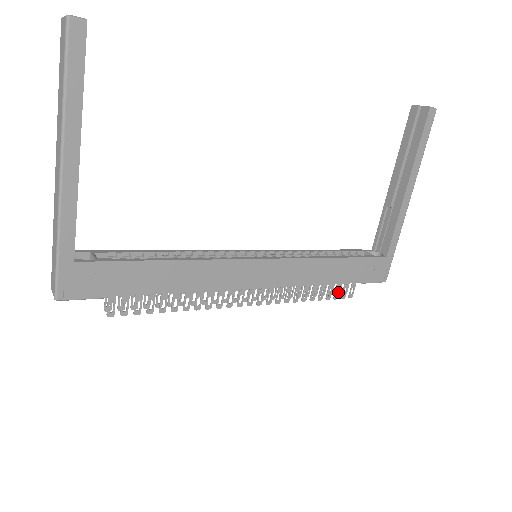
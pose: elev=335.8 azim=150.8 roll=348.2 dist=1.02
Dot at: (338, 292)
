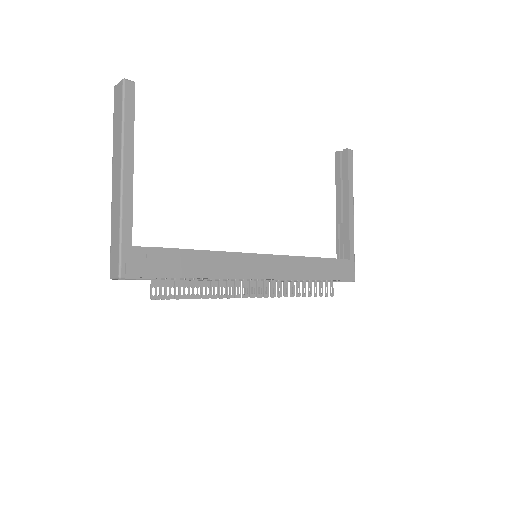
Dot at: (322, 290)
